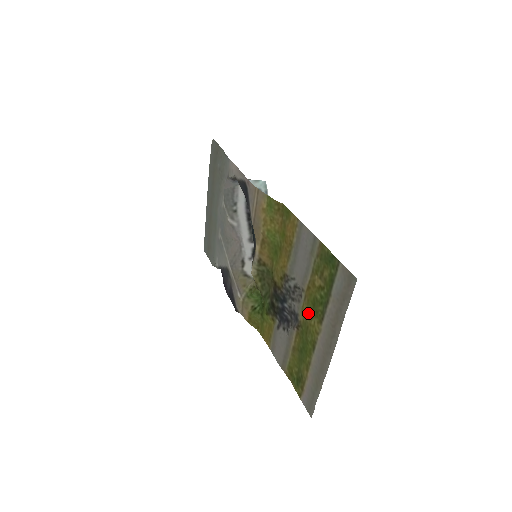
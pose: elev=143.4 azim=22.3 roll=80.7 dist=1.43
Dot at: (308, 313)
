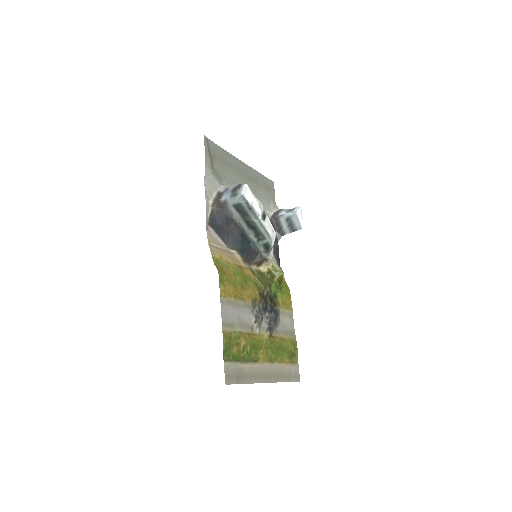
Dot at: (259, 343)
